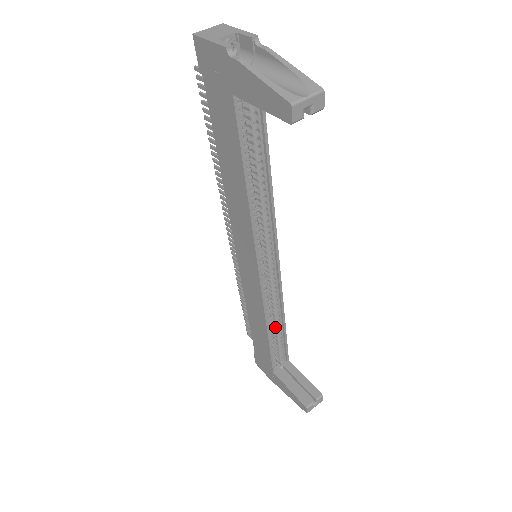
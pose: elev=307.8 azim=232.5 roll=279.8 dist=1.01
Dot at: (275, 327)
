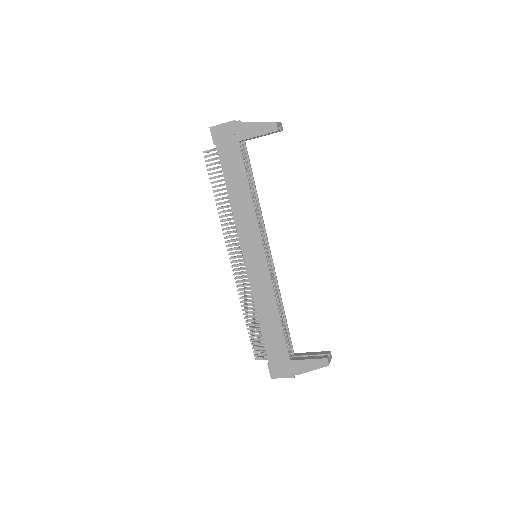
Dot at: occluded
